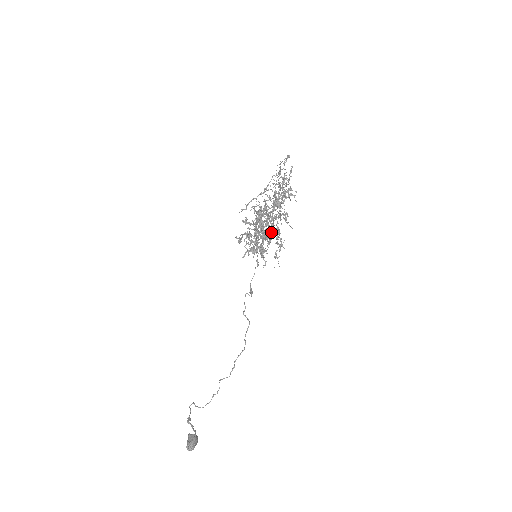
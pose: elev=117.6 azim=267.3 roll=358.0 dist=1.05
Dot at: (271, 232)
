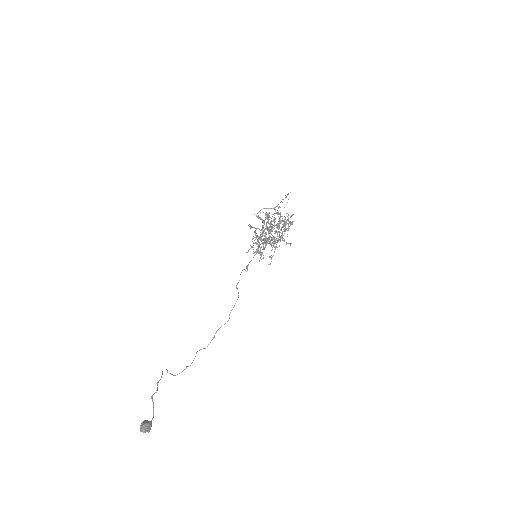
Dot at: (271, 238)
